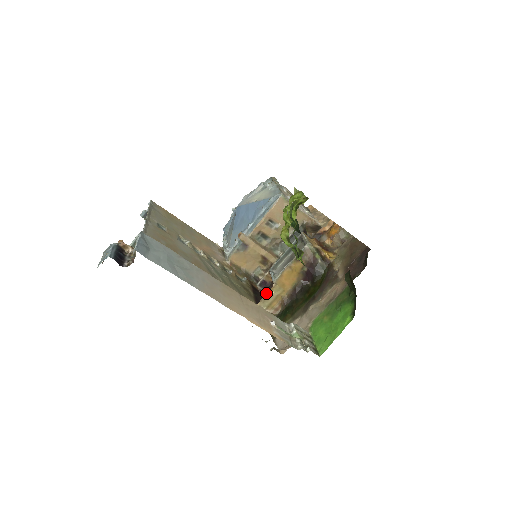
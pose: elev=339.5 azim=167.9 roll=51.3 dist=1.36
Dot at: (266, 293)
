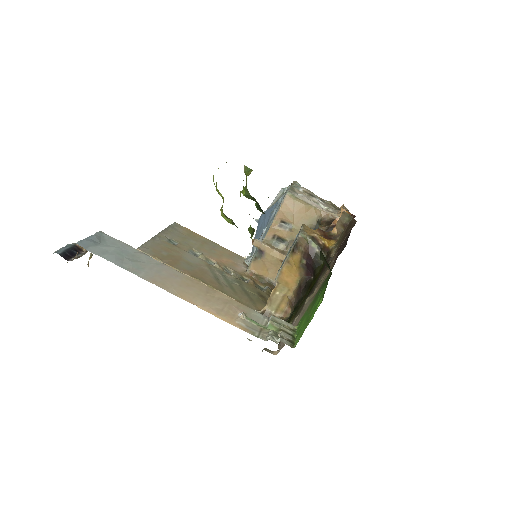
Dot at: (270, 294)
